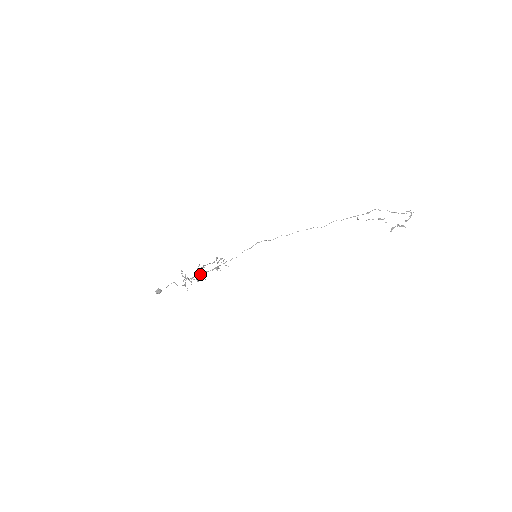
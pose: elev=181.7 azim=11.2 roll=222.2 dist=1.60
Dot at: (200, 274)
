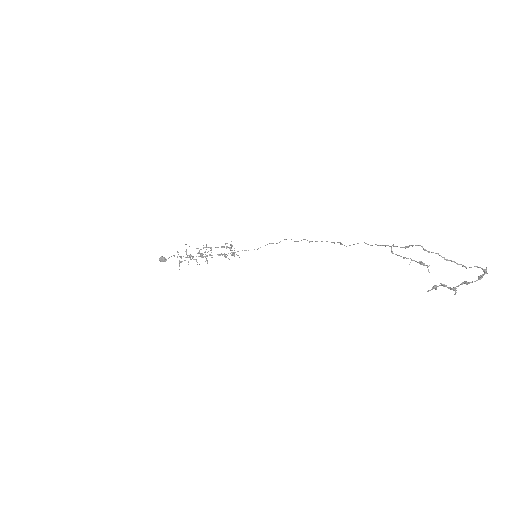
Dot at: (206, 255)
